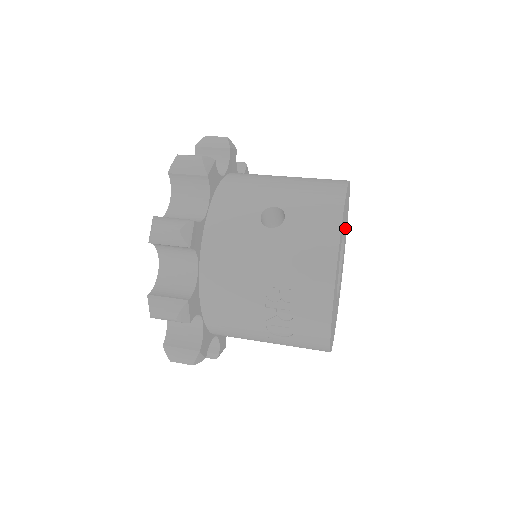
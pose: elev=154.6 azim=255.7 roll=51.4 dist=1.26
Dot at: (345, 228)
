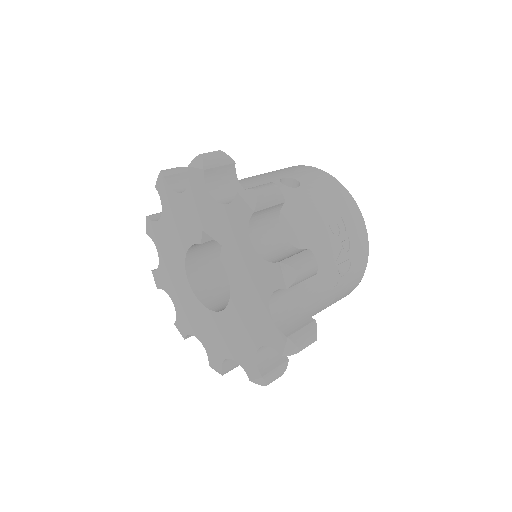
Dot at: occluded
